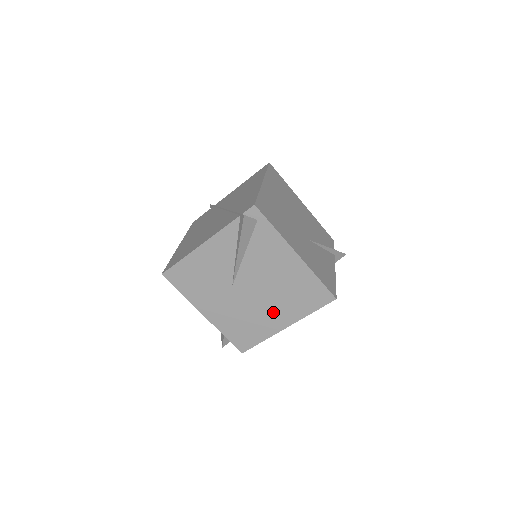
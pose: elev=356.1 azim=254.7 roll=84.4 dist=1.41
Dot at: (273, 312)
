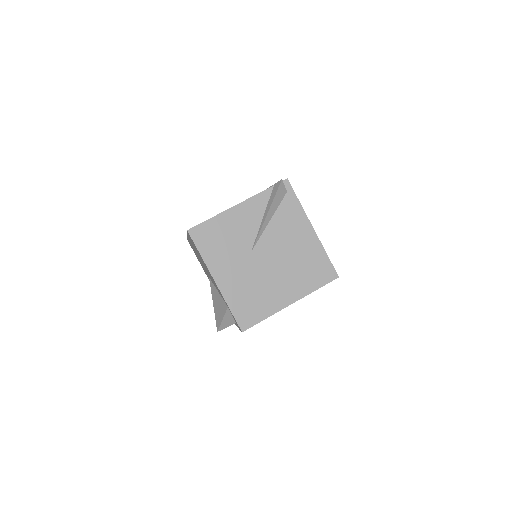
Dot at: (282, 285)
